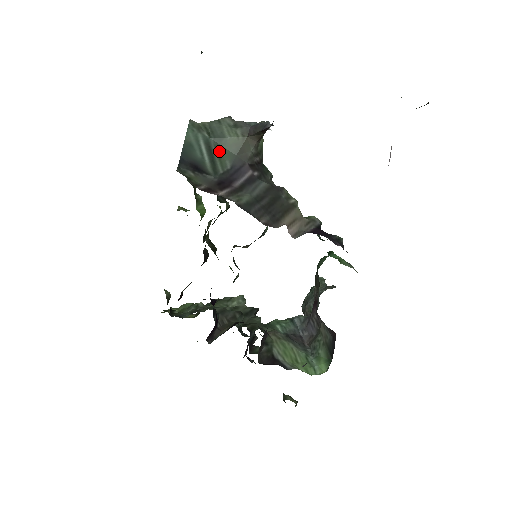
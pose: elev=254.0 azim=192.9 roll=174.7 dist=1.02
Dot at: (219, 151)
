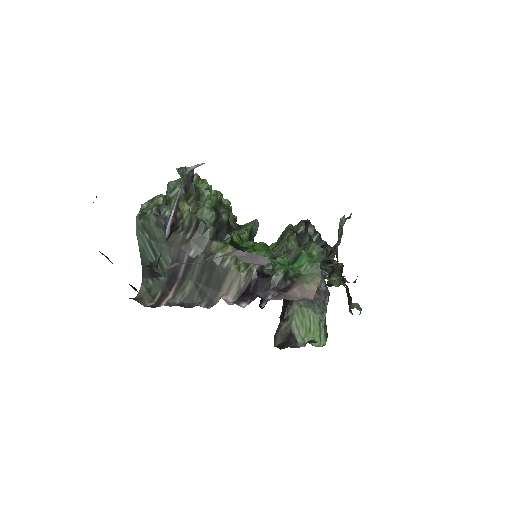
Dot at: occluded
